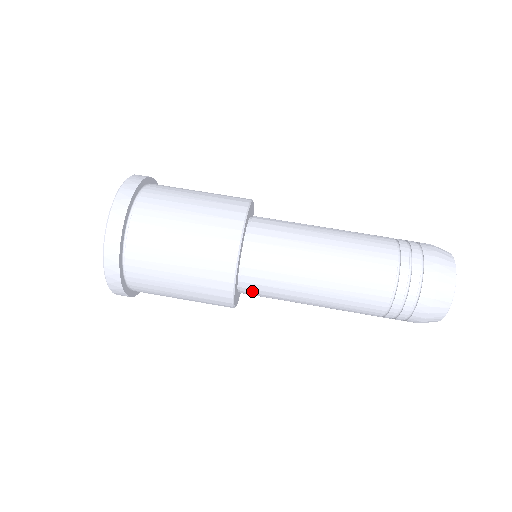
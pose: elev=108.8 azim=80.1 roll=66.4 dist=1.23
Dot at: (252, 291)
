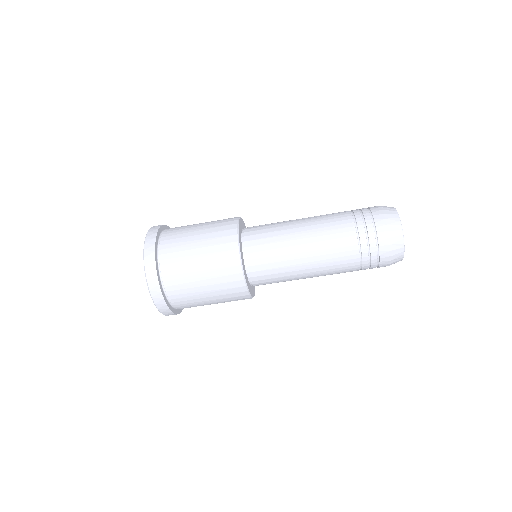
Dot at: (260, 282)
